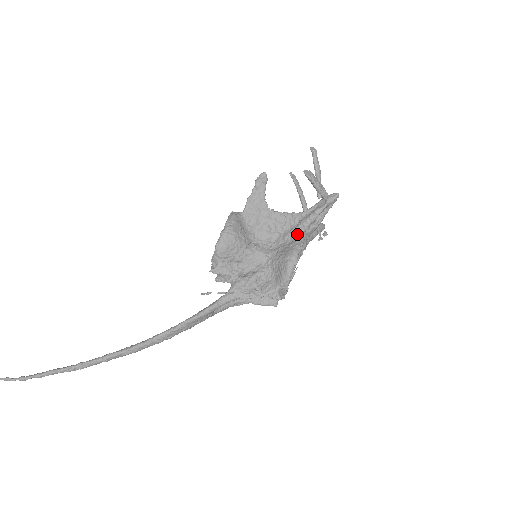
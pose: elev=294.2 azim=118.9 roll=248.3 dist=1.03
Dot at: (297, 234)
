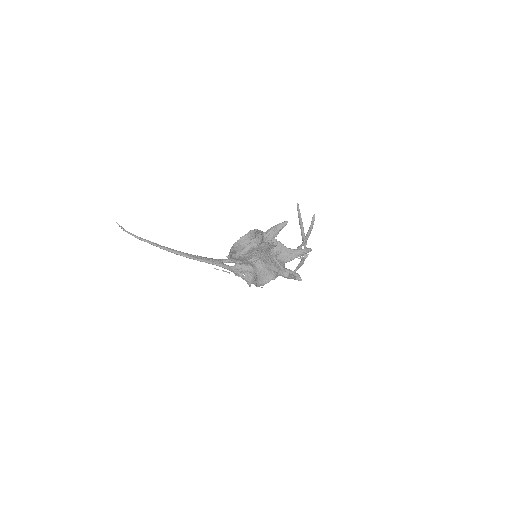
Dot at: (274, 273)
